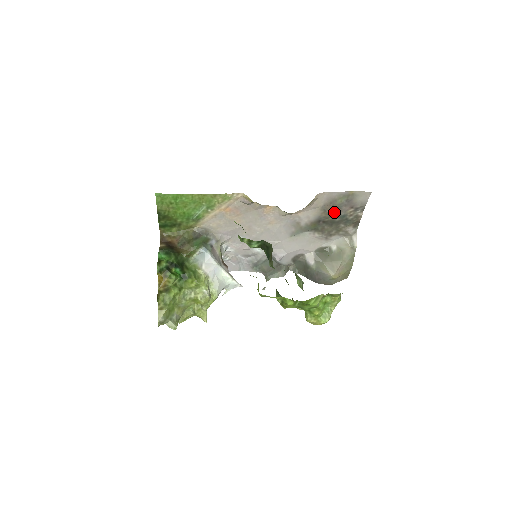
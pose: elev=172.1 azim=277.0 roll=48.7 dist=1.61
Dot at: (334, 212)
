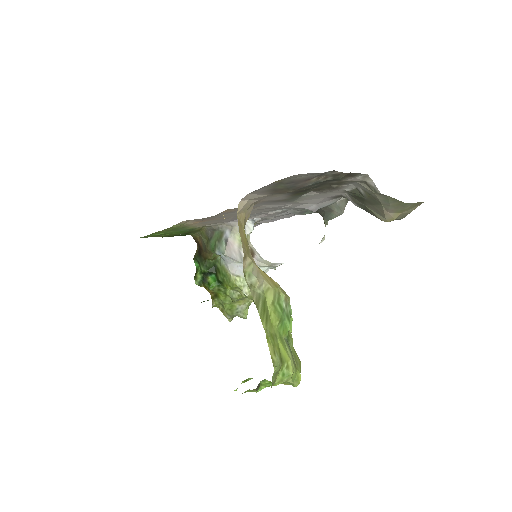
Dot at: (295, 189)
